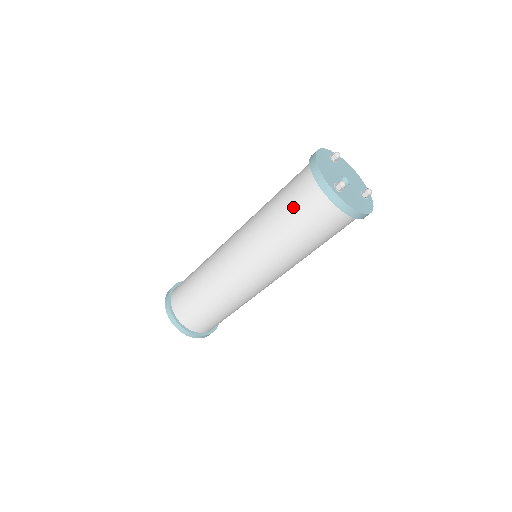
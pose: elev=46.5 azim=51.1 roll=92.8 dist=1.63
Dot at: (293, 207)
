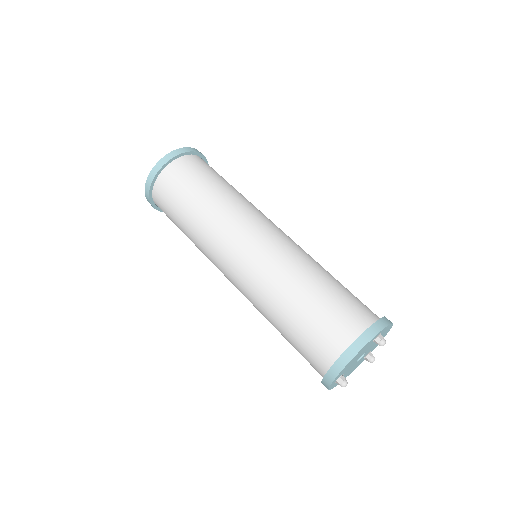
Dot at: (298, 340)
